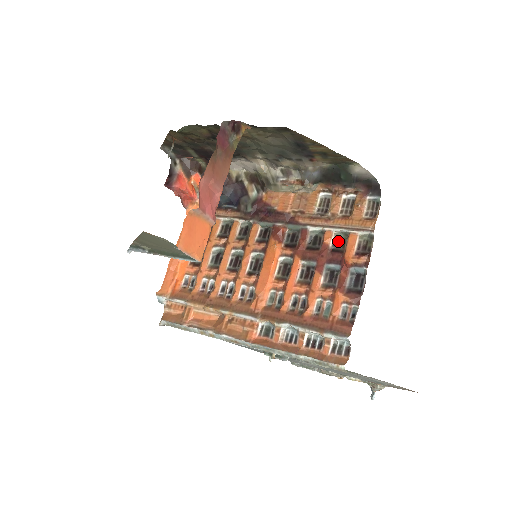
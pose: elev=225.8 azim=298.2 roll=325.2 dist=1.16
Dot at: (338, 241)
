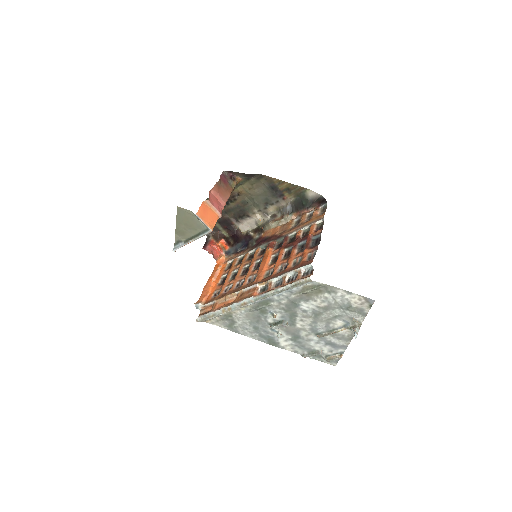
Dot at: (305, 233)
